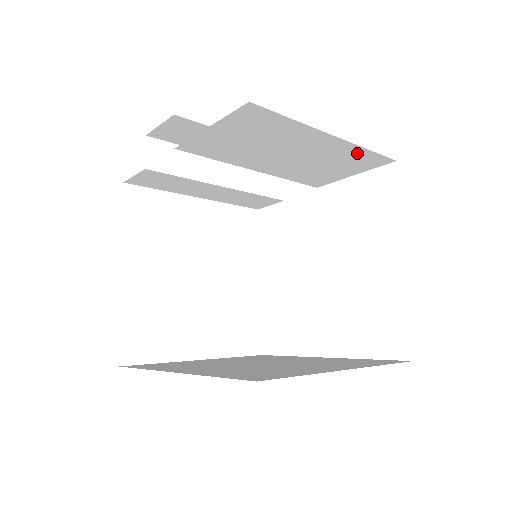
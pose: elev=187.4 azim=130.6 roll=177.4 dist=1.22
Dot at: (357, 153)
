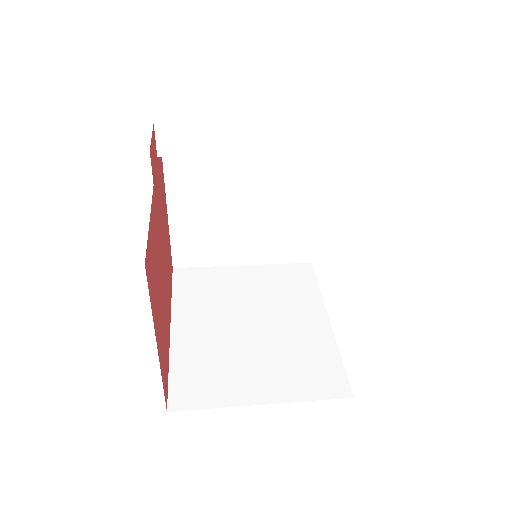
Dot at: occluded
